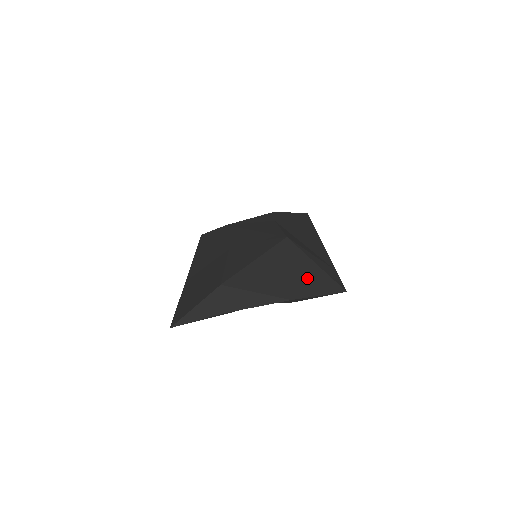
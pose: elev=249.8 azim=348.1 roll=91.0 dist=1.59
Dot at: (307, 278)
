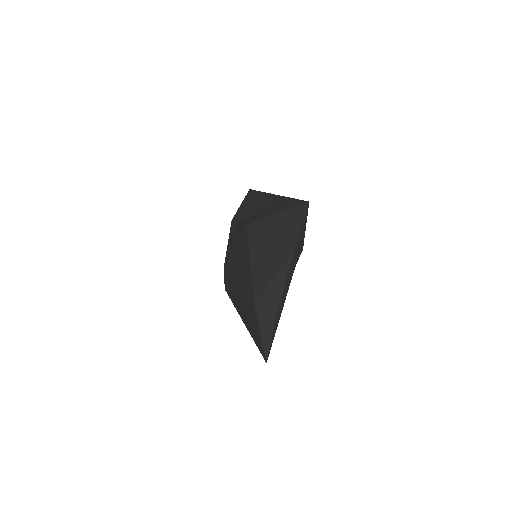
Dot at: (284, 228)
